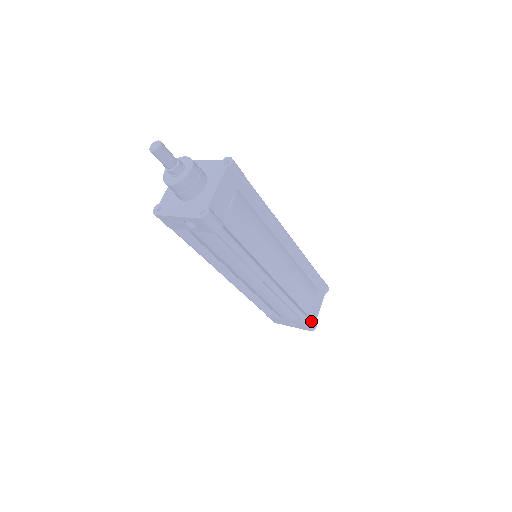
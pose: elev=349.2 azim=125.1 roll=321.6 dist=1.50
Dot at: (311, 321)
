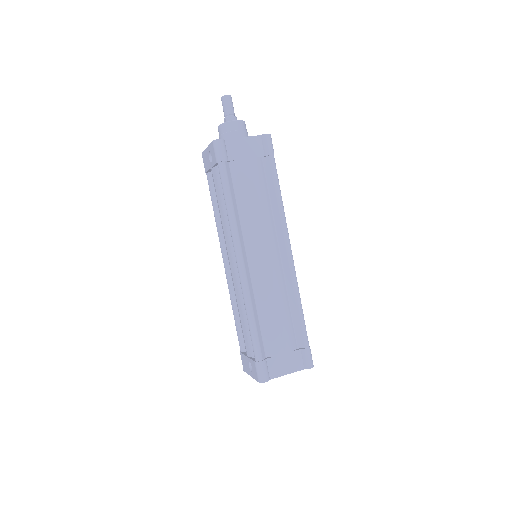
Dot at: (263, 365)
